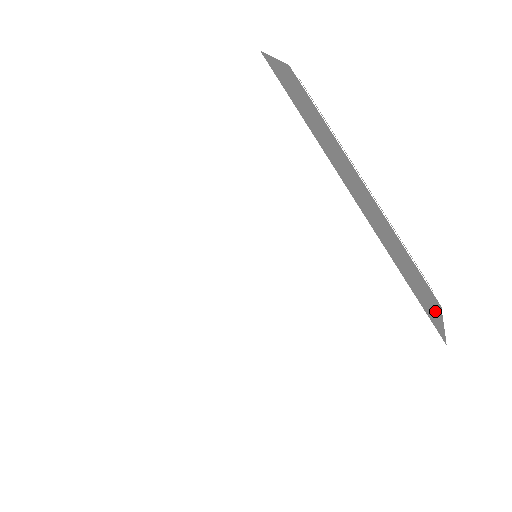
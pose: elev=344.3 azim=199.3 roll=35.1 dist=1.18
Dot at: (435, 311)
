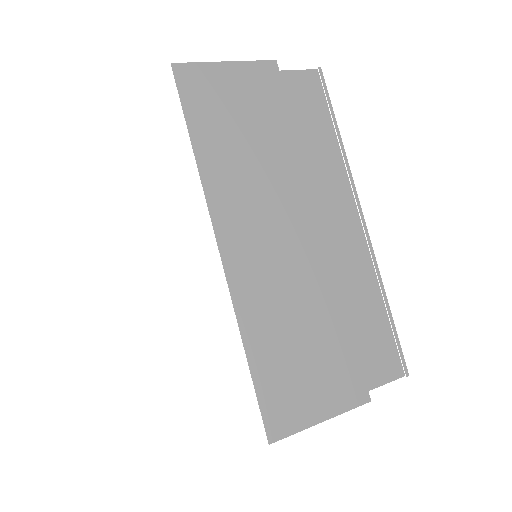
Dot at: (316, 402)
